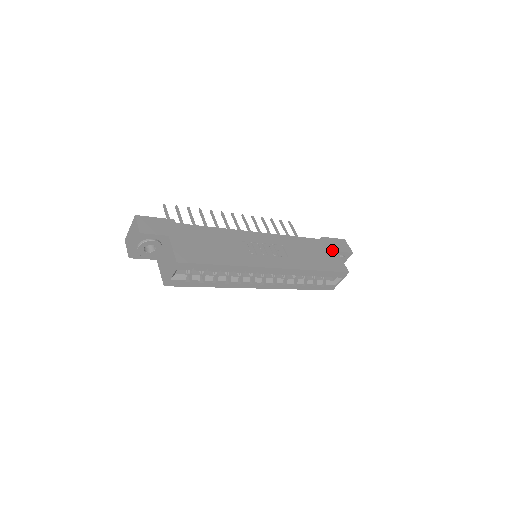
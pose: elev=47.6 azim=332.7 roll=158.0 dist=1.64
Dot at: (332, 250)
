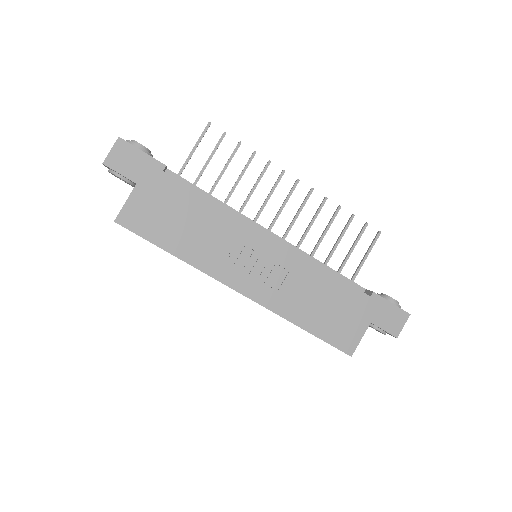
Dot at: (364, 317)
